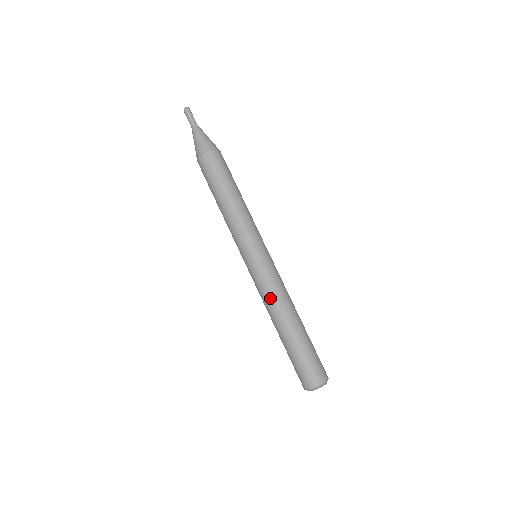
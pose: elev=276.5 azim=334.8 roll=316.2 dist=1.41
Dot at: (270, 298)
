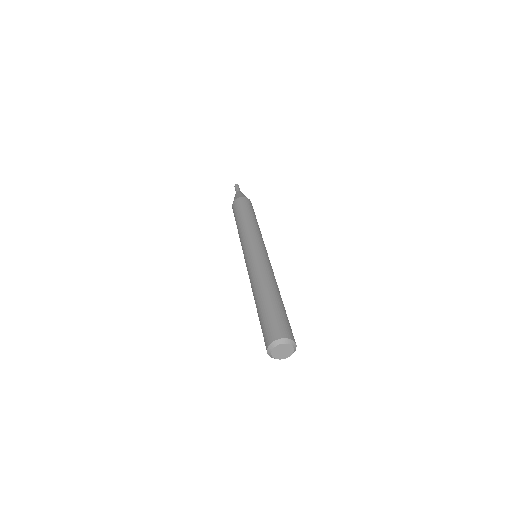
Dot at: (255, 274)
